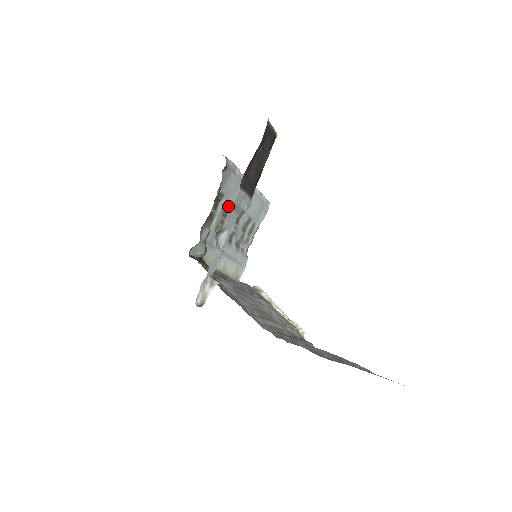
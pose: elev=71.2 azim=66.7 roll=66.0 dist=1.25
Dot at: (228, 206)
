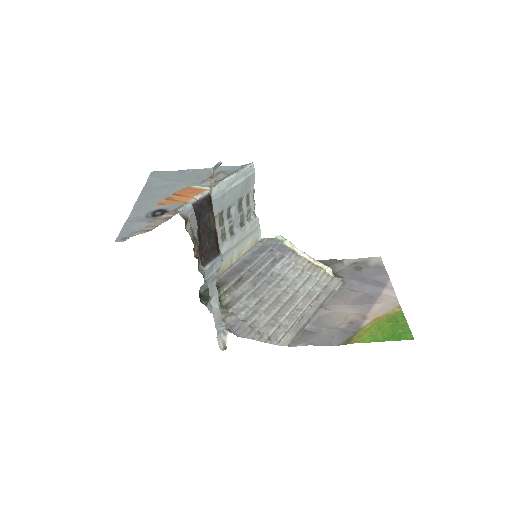
Dot at: occluded
